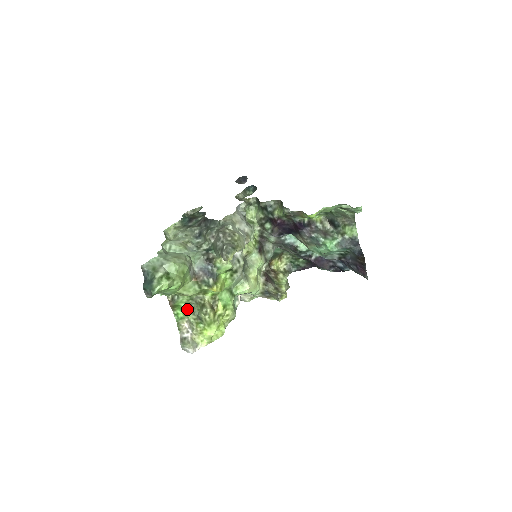
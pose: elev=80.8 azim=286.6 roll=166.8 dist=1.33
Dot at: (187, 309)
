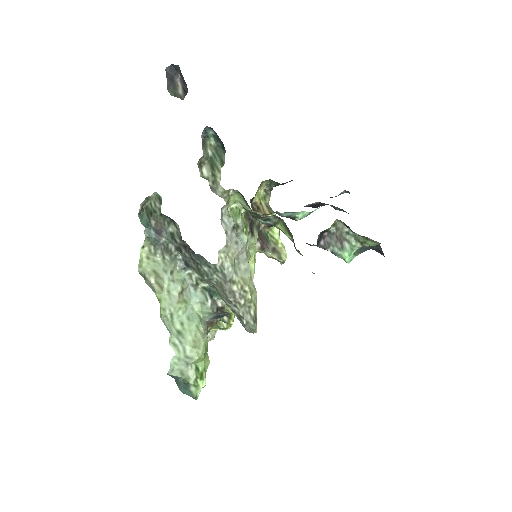
Dot at: occluded
